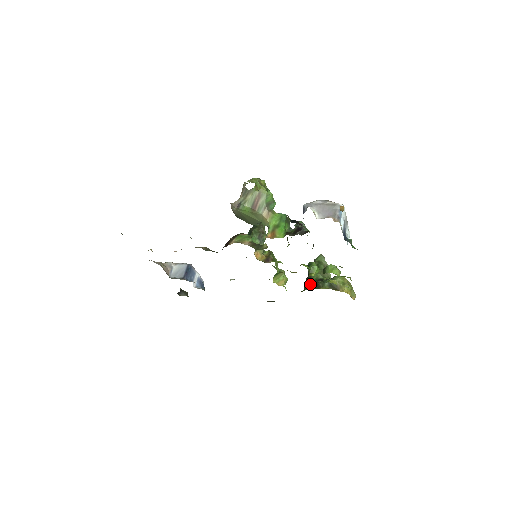
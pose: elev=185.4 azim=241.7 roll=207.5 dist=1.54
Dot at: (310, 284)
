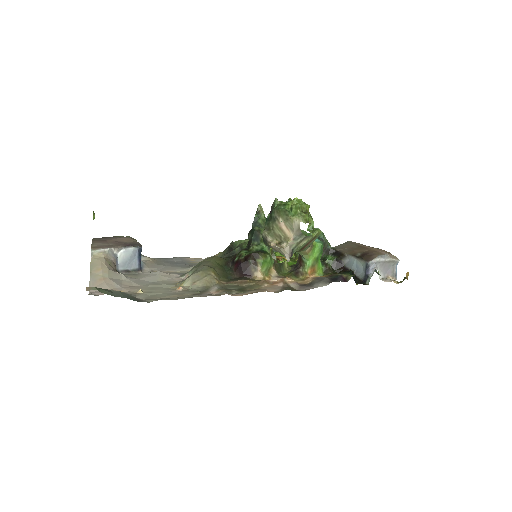
Dot at: occluded
